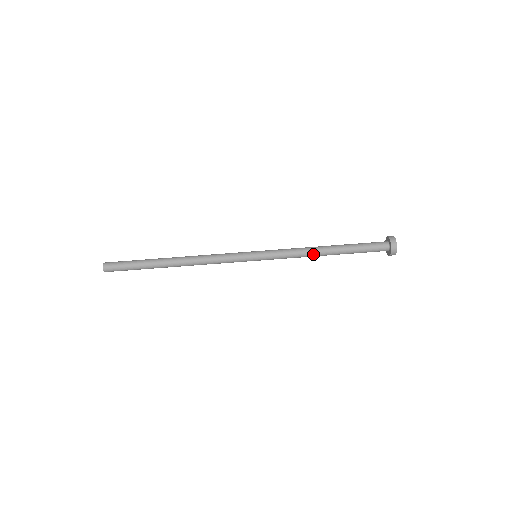
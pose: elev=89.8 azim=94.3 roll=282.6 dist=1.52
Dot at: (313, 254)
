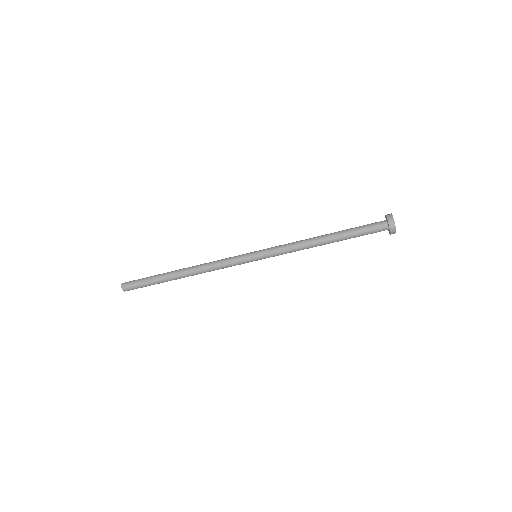
Dot at: (311, 247)
